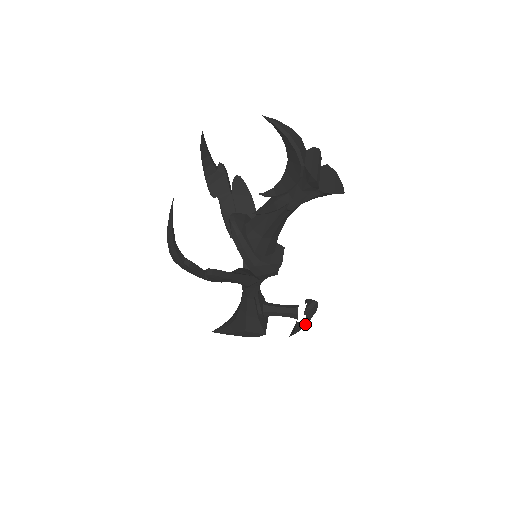
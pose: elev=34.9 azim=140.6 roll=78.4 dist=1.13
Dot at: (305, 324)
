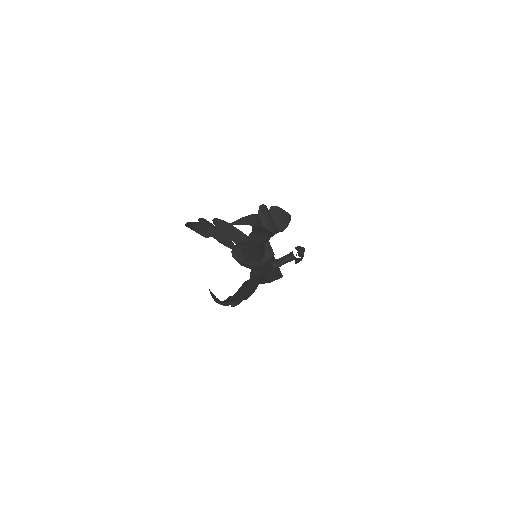
Dot at: (302, 258)
